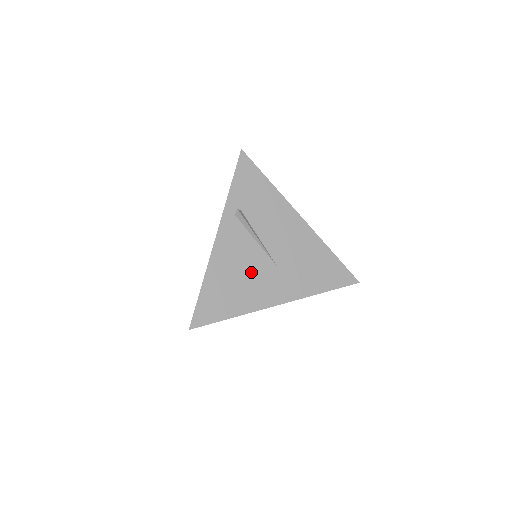
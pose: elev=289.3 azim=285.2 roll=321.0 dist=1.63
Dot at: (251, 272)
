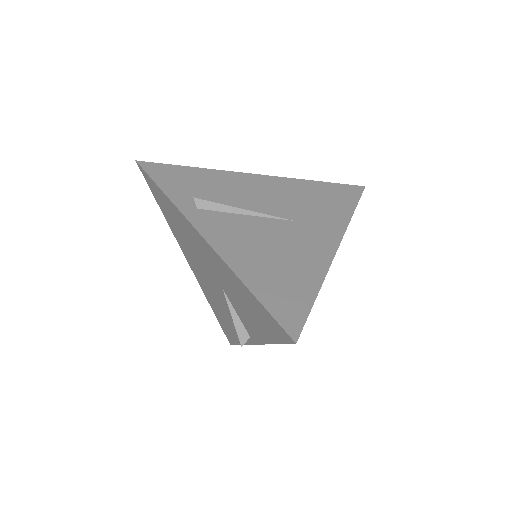
Dot at: (277, 241)
